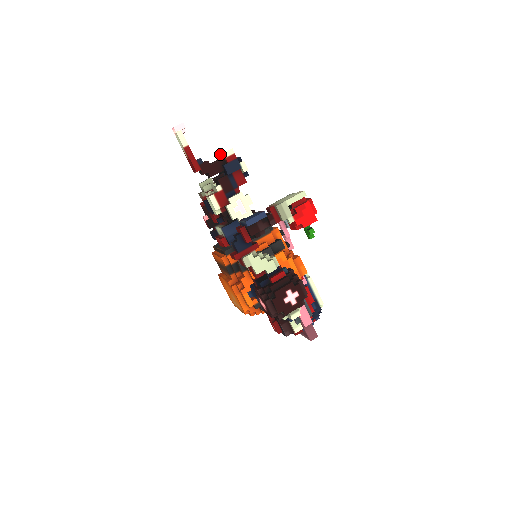
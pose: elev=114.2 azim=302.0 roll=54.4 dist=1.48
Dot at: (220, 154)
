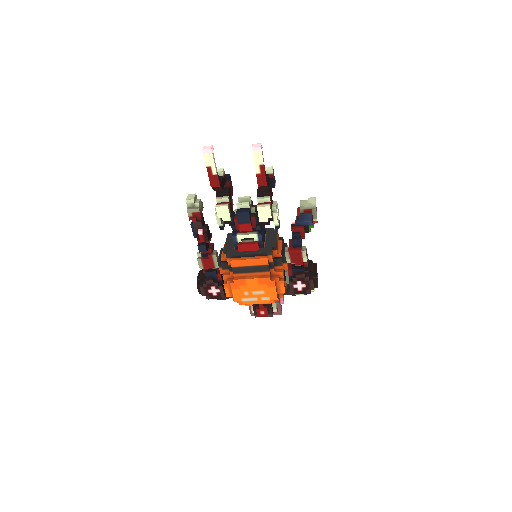
Dot at: occluded
